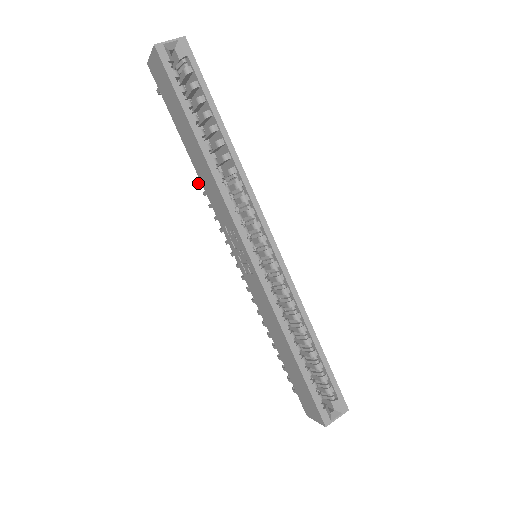
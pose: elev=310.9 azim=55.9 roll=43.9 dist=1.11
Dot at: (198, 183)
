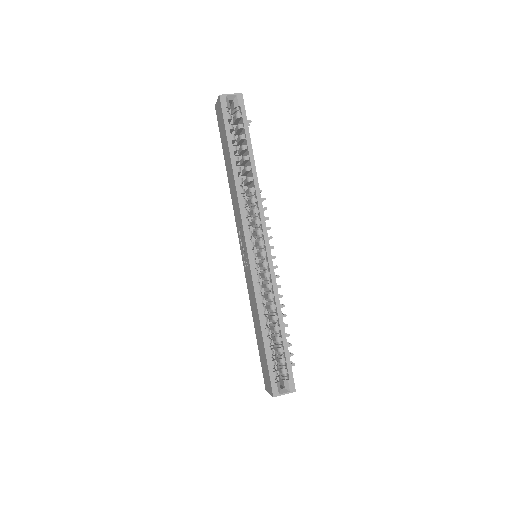
Dot at: occluded
